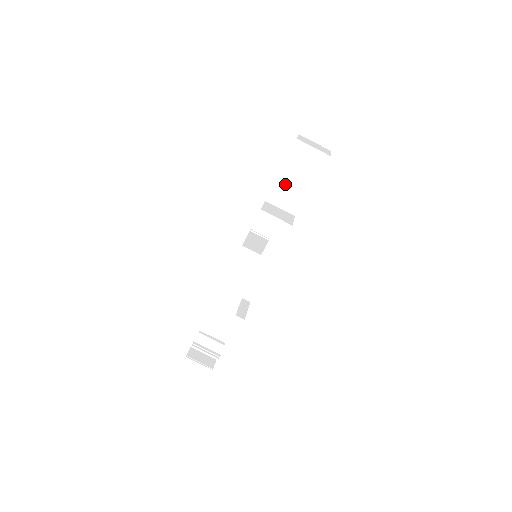
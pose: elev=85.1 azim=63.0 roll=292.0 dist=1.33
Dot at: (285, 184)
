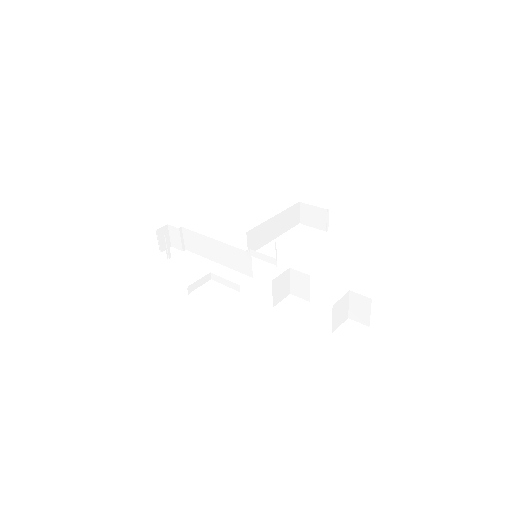
Dot at: (309, 283)
